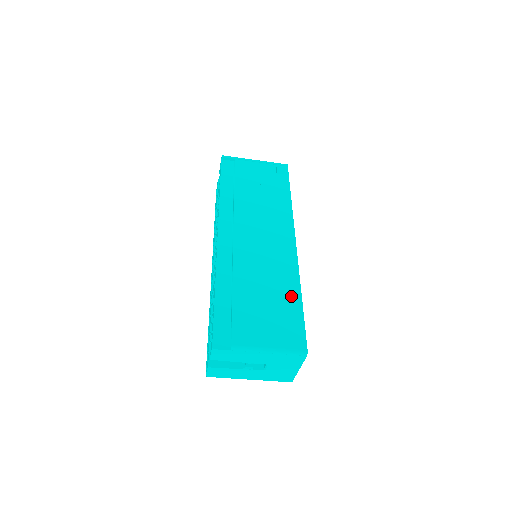
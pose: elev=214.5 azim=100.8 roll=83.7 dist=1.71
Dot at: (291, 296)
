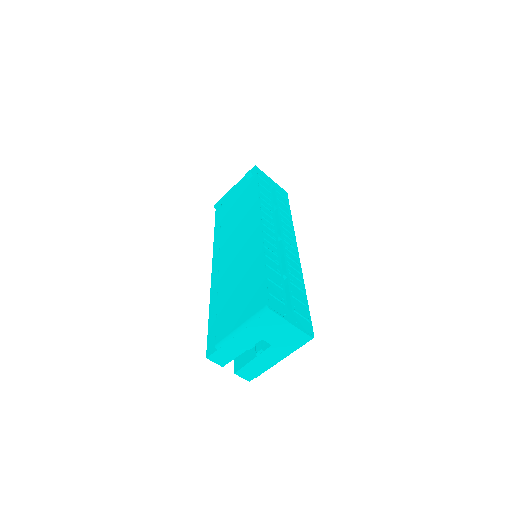
Dot at: (255, 269)
